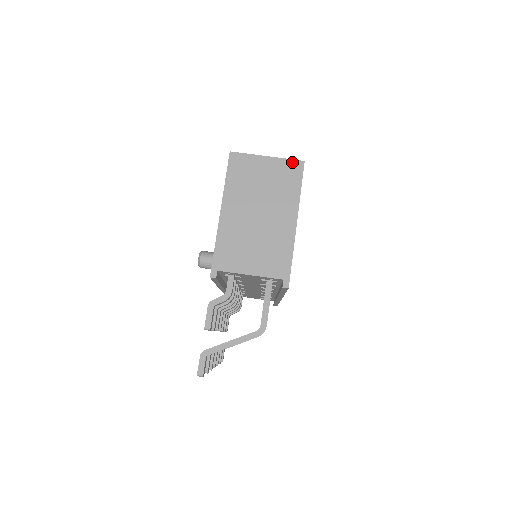
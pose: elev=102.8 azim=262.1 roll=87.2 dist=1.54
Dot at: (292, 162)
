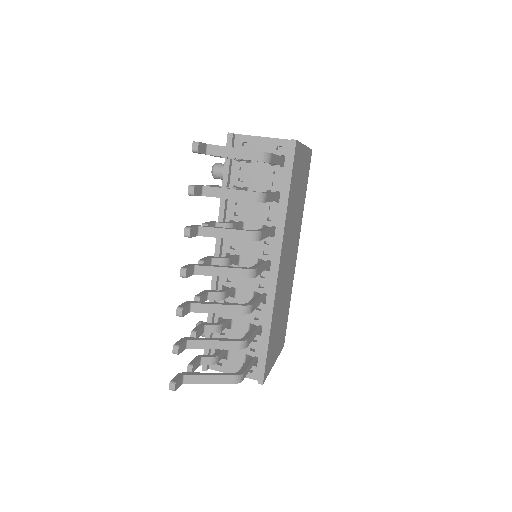
Dot at: occluded
